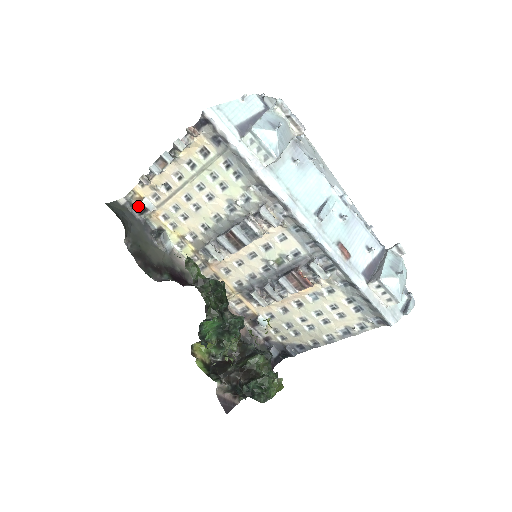
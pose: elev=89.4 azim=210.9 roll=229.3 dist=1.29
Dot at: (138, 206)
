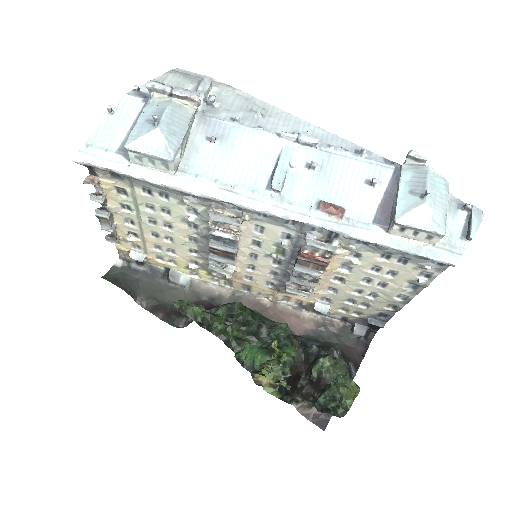
Dot at: (134, 260)
